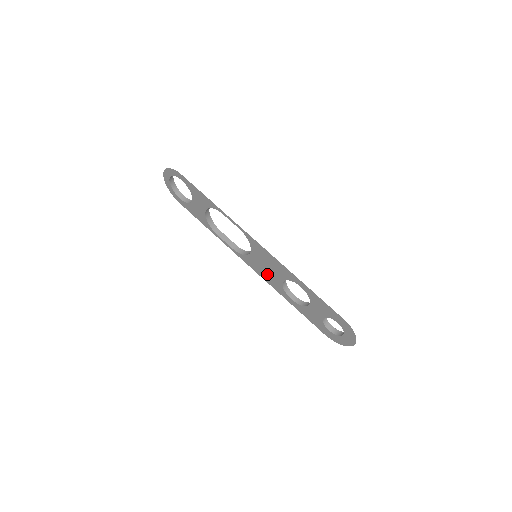
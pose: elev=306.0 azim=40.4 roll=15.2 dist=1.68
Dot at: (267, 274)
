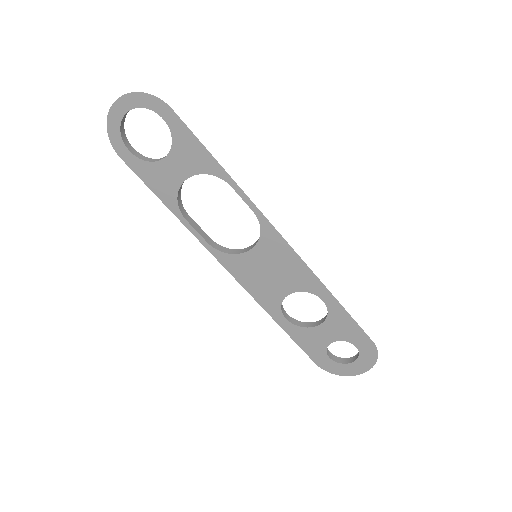
Dot at: (262, 283)
